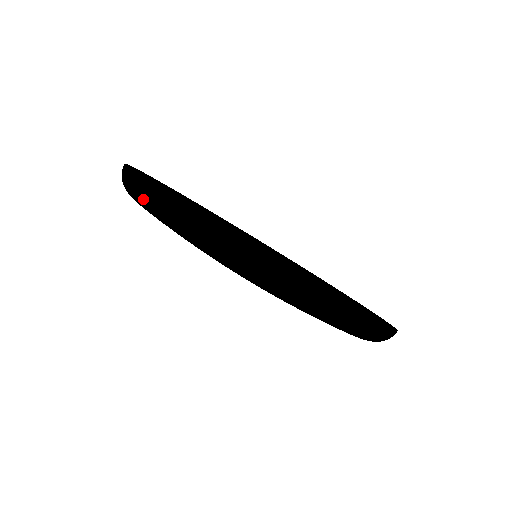
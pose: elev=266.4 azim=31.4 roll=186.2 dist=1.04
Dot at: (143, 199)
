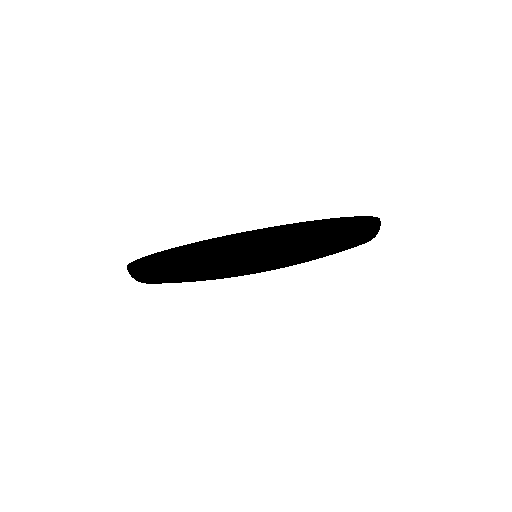
Dot at: (216, 254)
